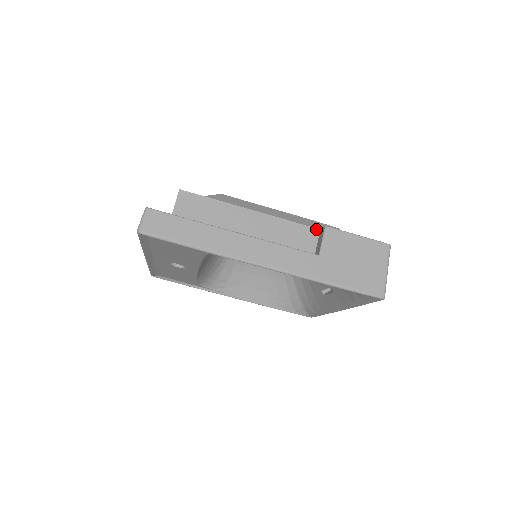
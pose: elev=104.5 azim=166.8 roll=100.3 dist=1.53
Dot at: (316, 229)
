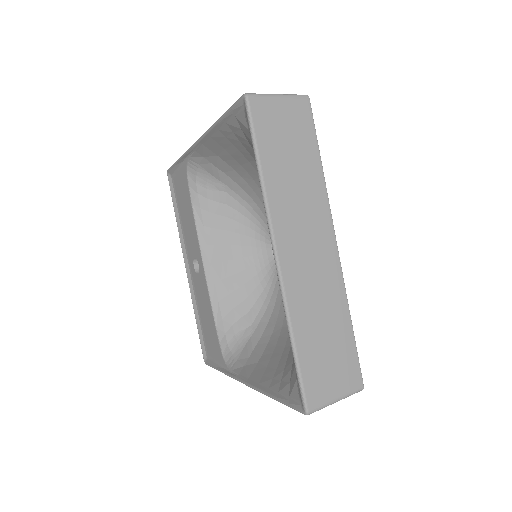
Dot at: occluded
